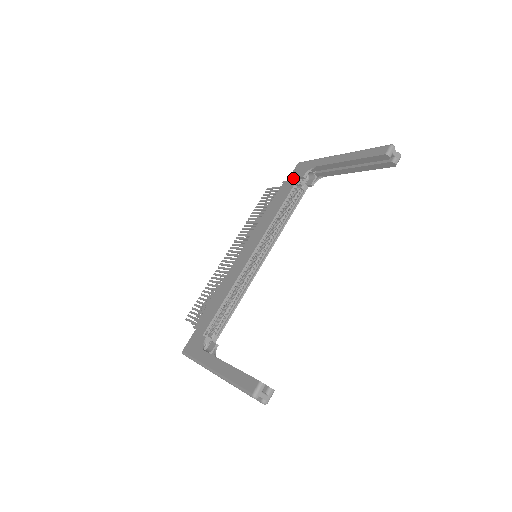
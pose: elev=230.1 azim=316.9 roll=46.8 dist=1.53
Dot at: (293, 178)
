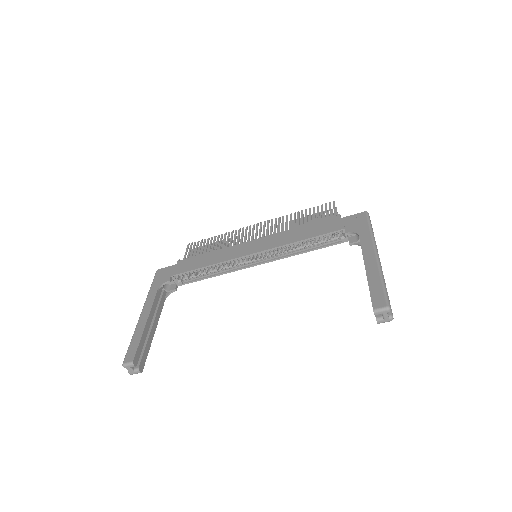
Dot at: (343, 223)
